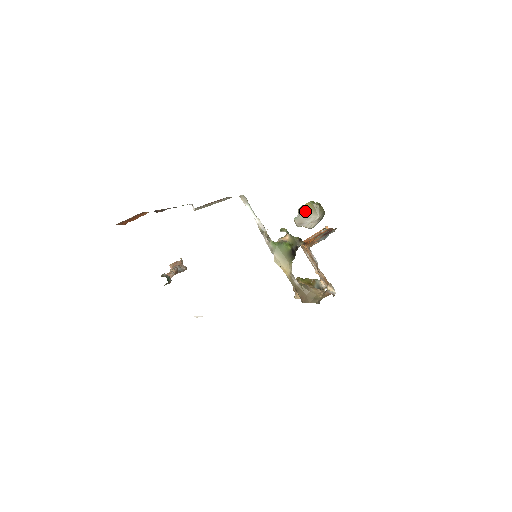
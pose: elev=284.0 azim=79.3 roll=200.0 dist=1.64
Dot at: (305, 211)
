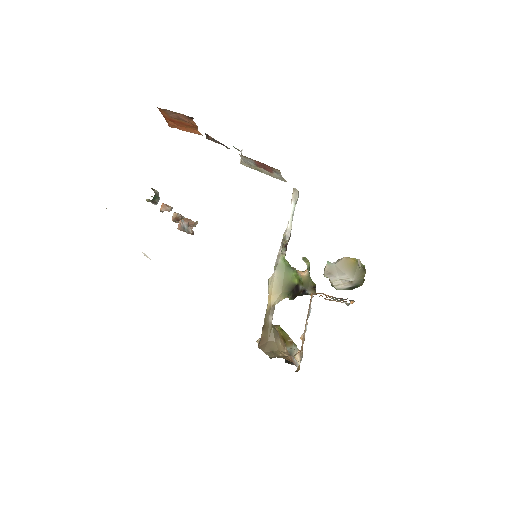
Dot at: (344, 263)
